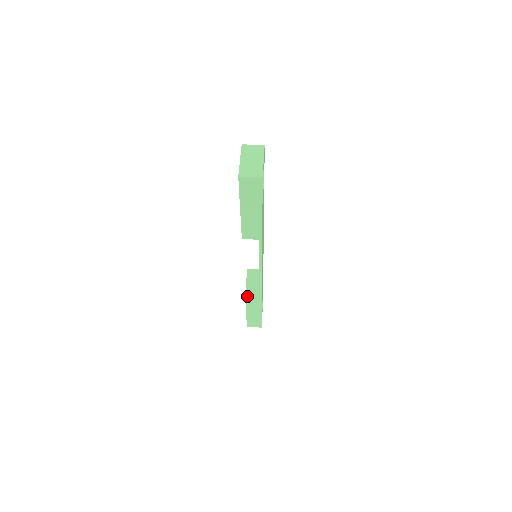
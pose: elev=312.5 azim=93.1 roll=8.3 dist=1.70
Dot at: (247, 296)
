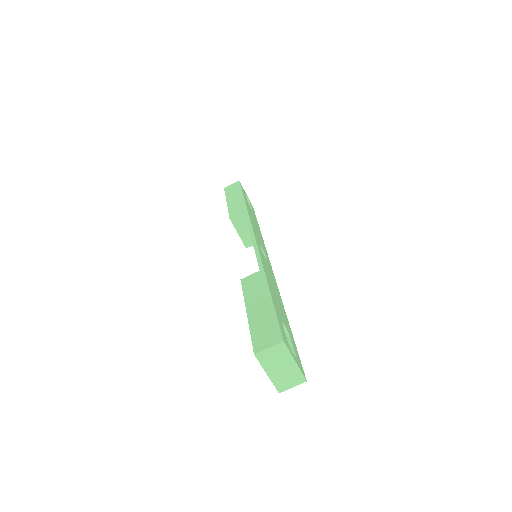
Dot at: occluded
